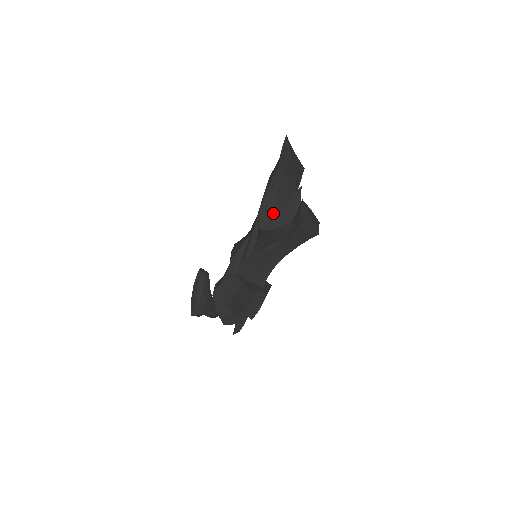
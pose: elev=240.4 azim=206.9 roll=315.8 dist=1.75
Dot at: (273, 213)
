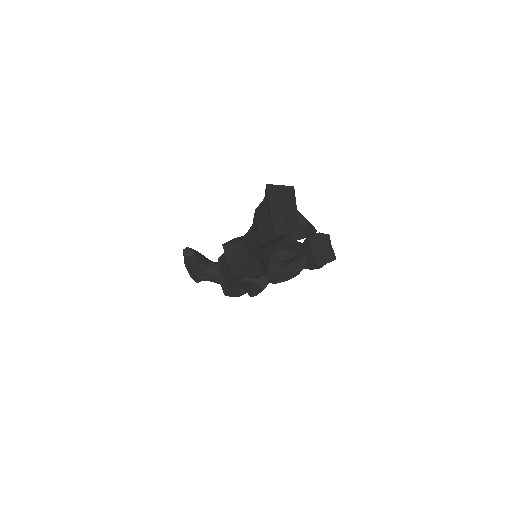
Dot at: (283, 270)
